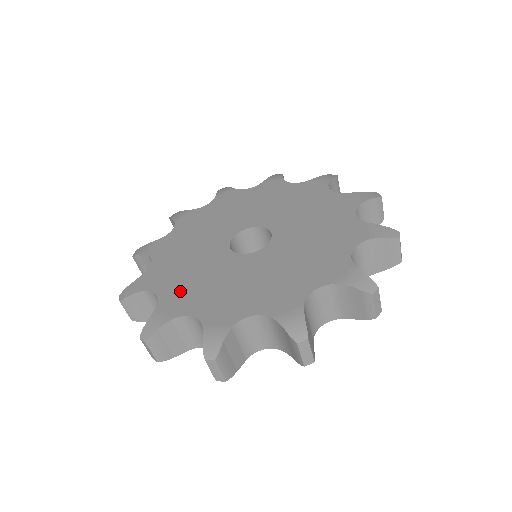
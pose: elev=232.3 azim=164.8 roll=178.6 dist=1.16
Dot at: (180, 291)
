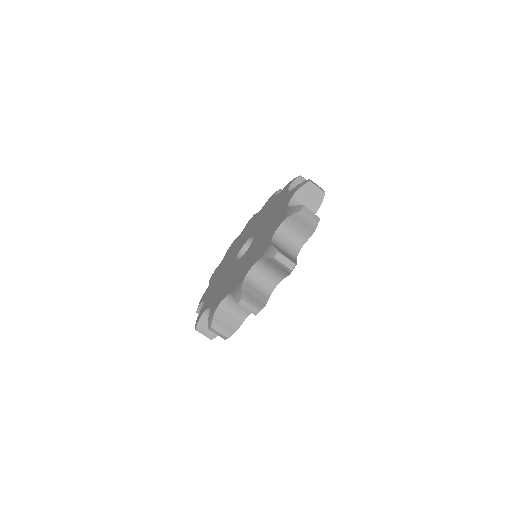
Dot at: (235, 281)
